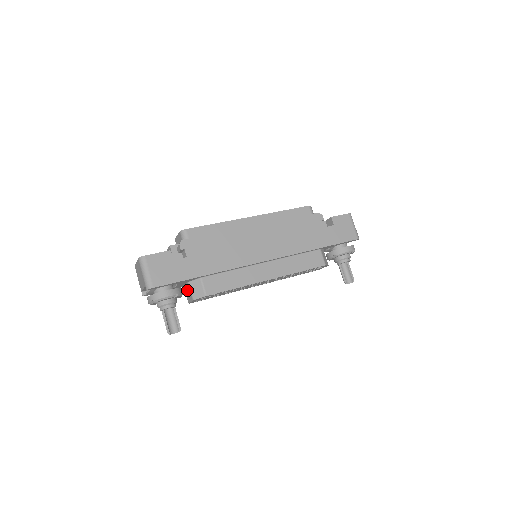
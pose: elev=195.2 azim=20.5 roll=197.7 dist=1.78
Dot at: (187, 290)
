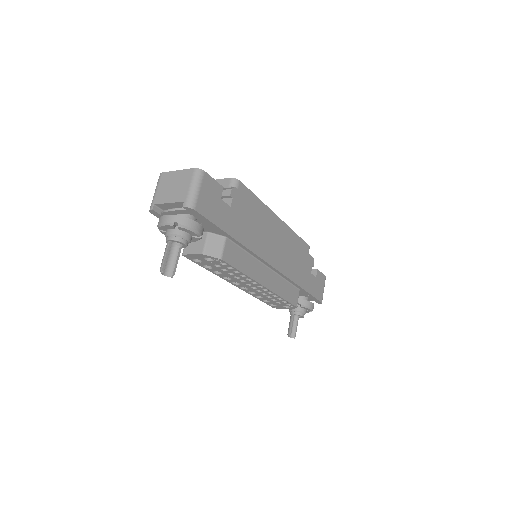
Dot at: occluded
